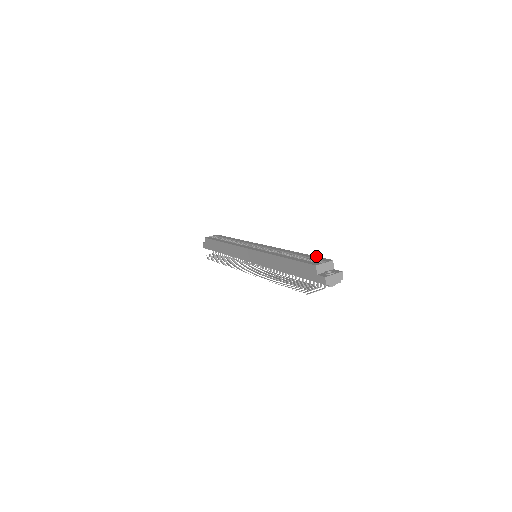
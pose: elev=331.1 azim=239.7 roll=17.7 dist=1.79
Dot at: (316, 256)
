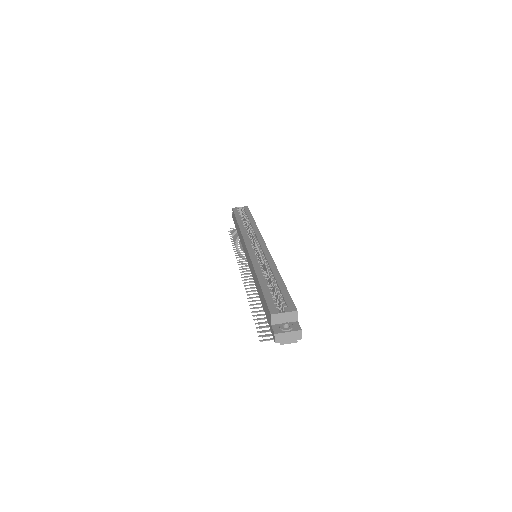
Dot at: (289, 294)
